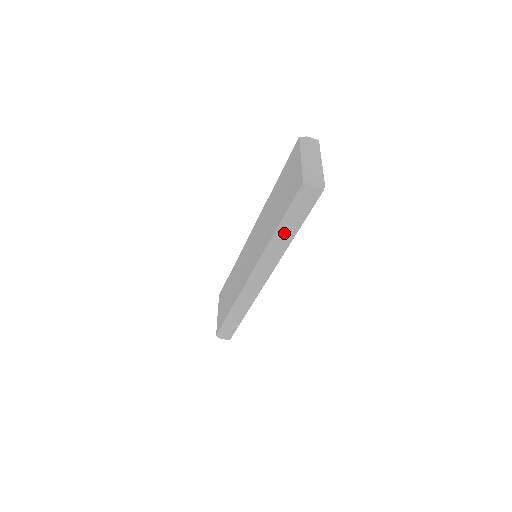
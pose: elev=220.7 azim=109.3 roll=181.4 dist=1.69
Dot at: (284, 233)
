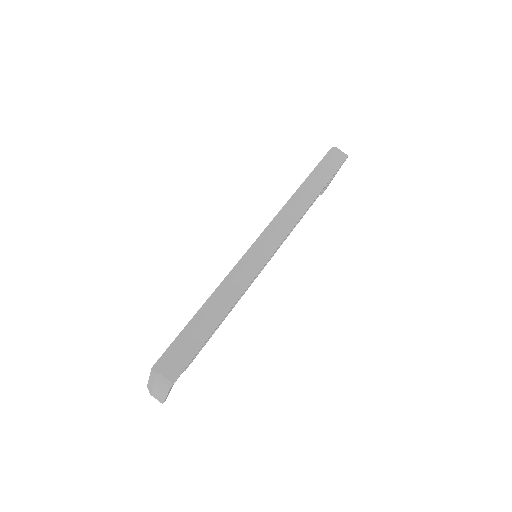
Dot at: (310, 186)
